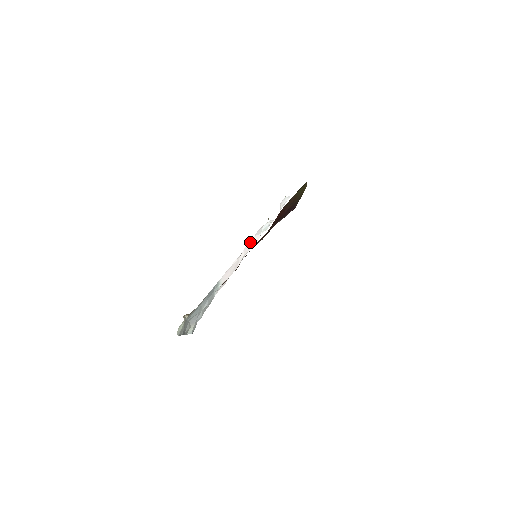
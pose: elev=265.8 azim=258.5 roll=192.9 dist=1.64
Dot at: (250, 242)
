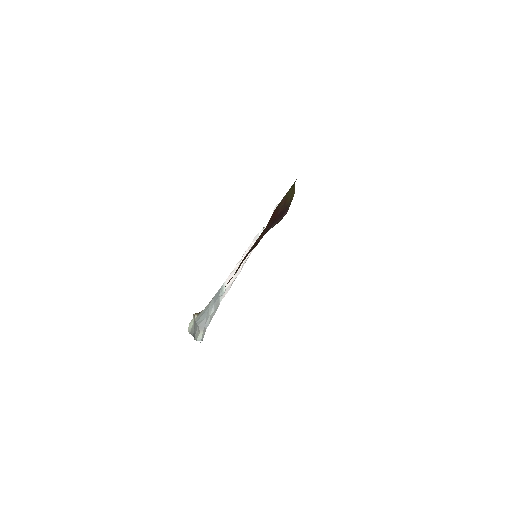
Dot at: (249, 247)
